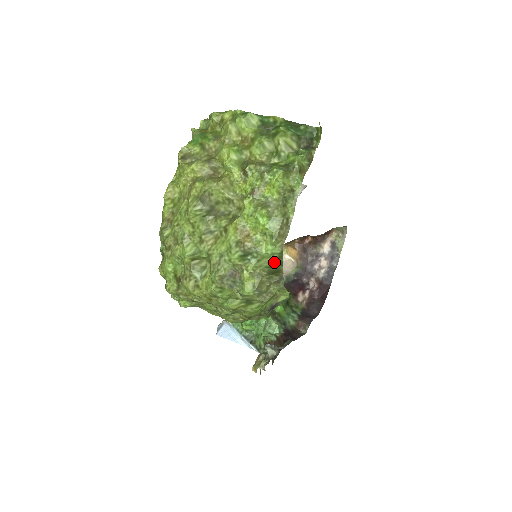
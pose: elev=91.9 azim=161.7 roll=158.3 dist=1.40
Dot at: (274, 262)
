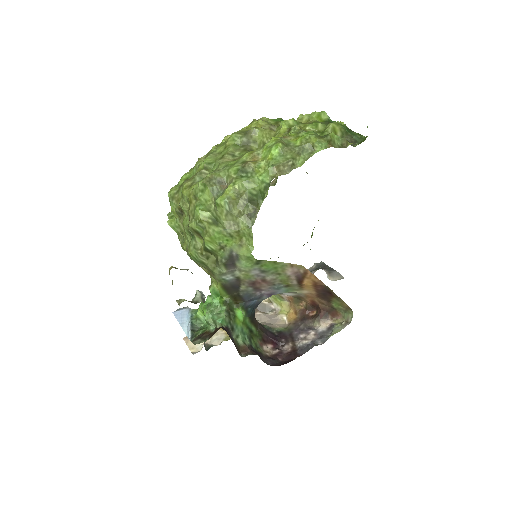
Dot at: (259, 192)
